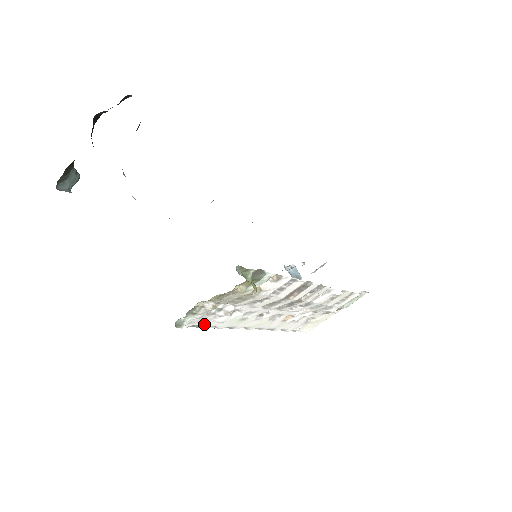
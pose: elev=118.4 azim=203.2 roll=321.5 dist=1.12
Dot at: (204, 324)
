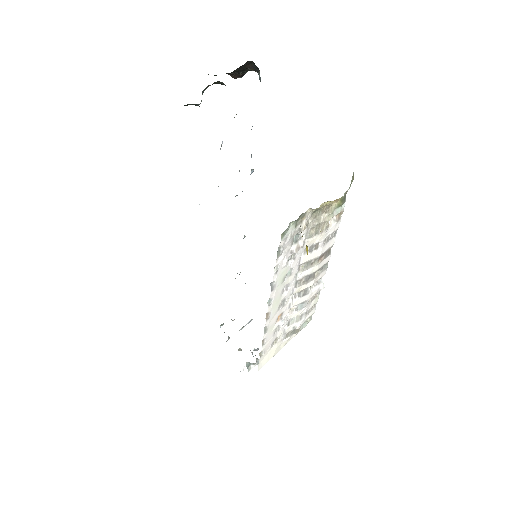
Dot at: (278, 257)
